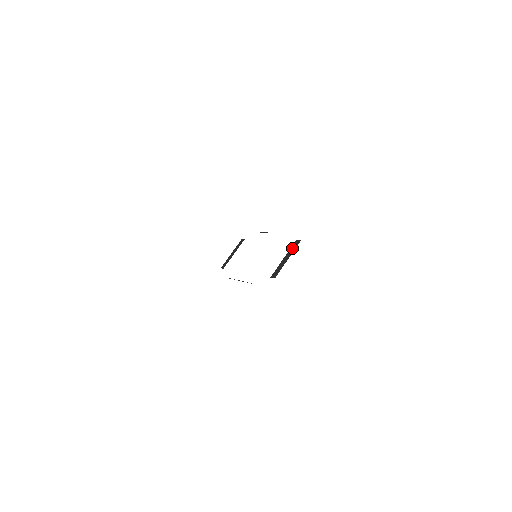
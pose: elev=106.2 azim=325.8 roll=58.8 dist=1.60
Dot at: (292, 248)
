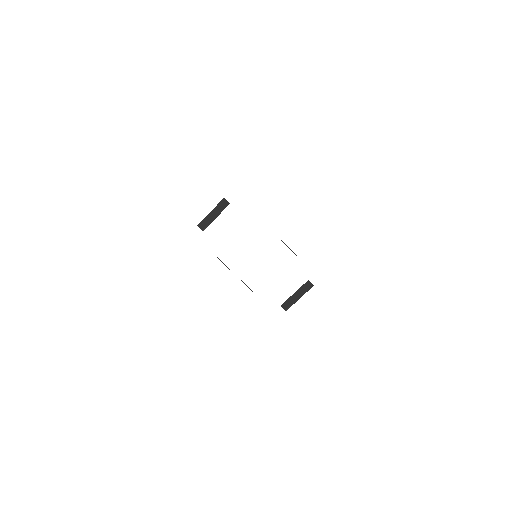
Dot at: (304, 288)
